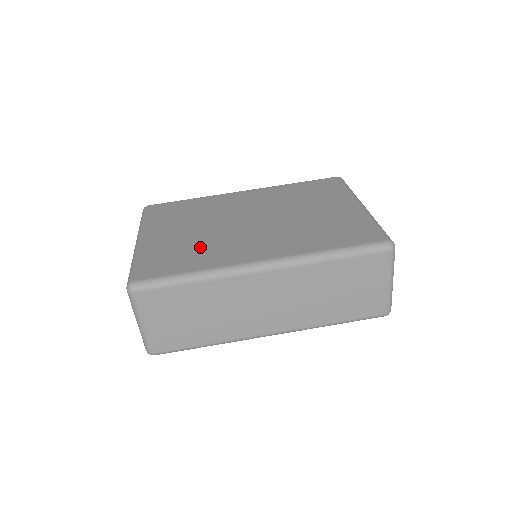
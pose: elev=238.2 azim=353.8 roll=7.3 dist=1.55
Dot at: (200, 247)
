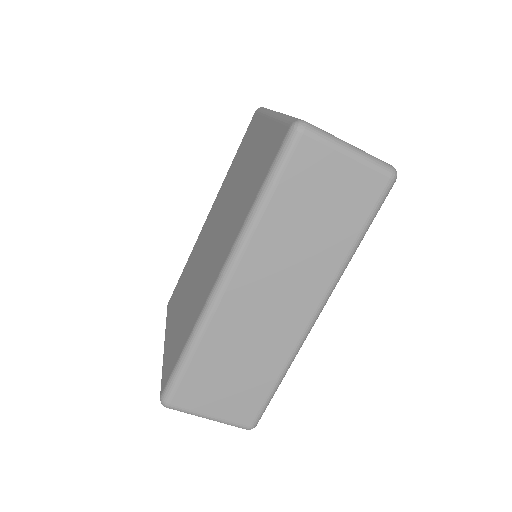
Dot at: (189, 310)
